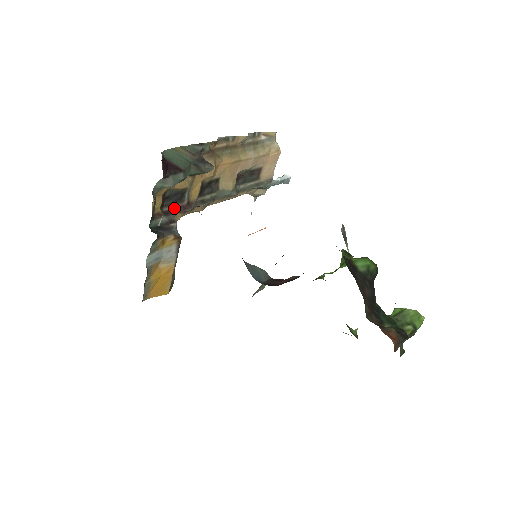
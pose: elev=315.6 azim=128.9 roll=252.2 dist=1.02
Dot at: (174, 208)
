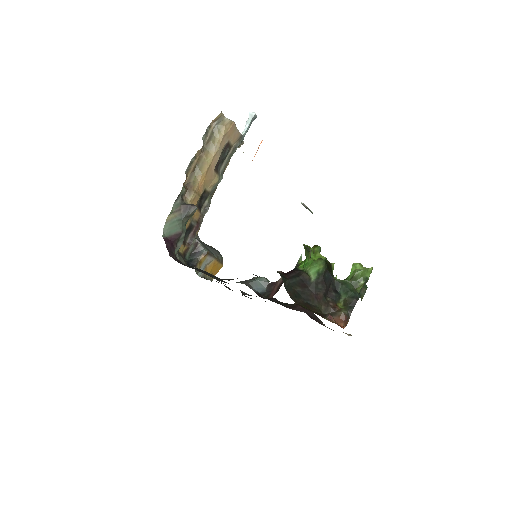
Dot at: (192, 235)
